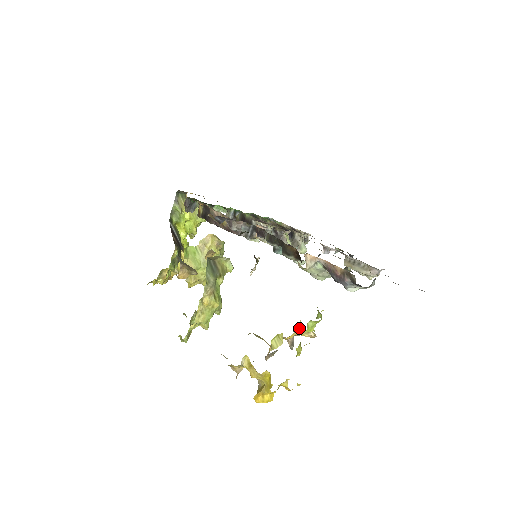
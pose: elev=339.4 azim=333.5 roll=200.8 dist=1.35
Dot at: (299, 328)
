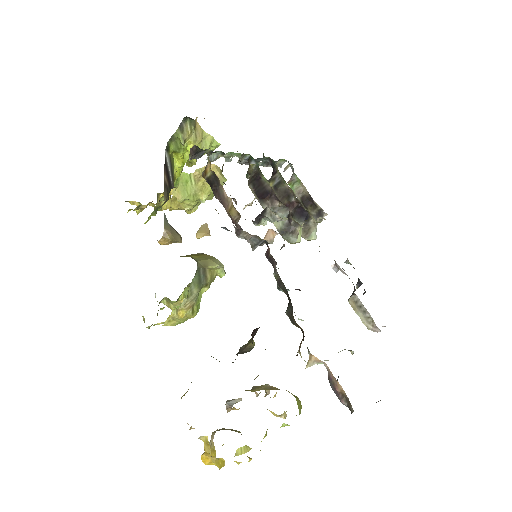
Dot at: occluded
